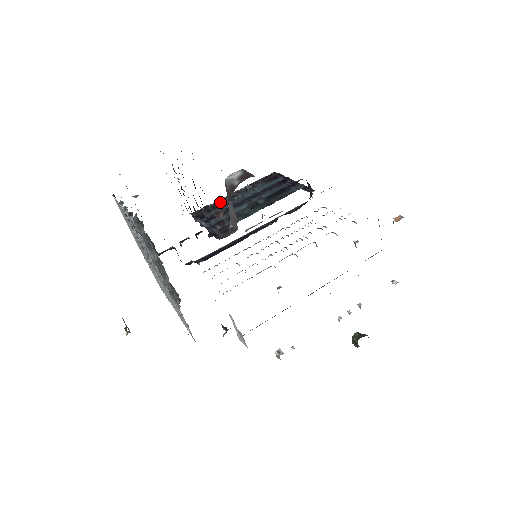
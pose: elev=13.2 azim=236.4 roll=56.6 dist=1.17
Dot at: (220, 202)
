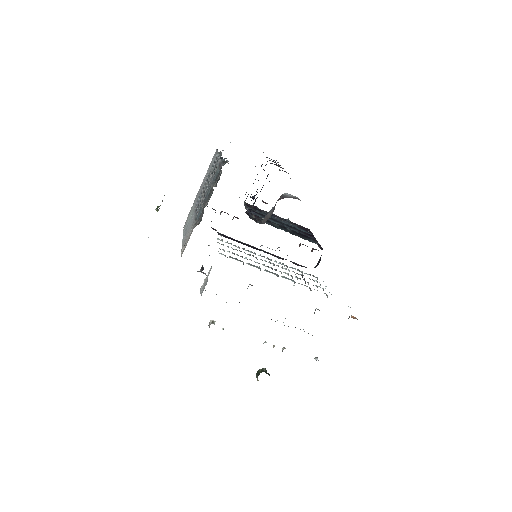
Dot at: (265, 211)
